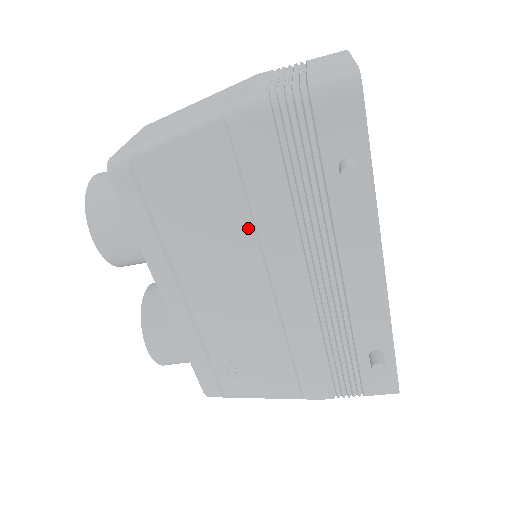
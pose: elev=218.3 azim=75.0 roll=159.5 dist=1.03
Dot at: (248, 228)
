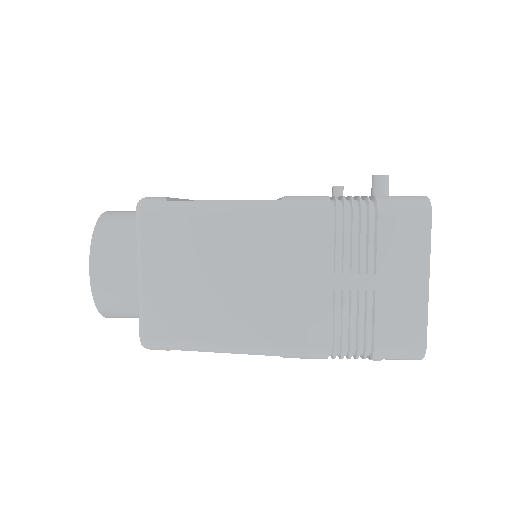
Dot at: occluded
